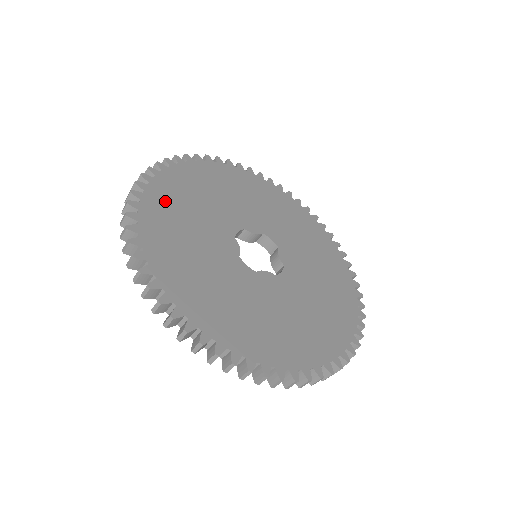
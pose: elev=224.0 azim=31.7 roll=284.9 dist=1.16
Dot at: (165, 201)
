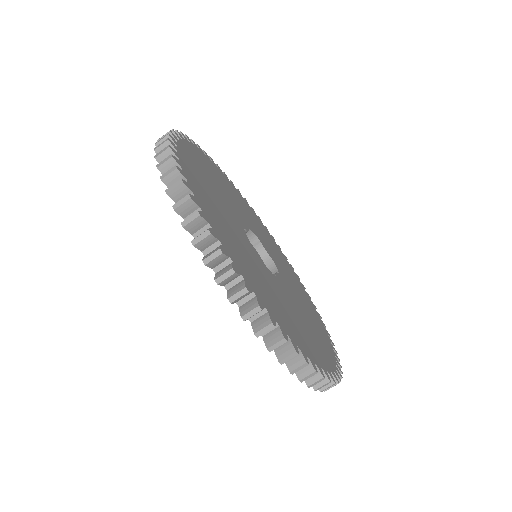
Dot at: (213, 216)
